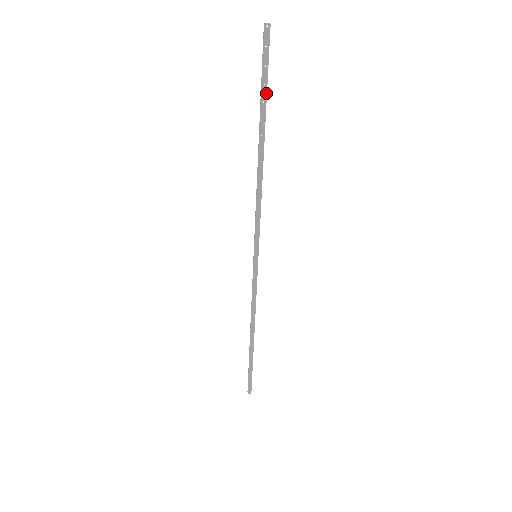
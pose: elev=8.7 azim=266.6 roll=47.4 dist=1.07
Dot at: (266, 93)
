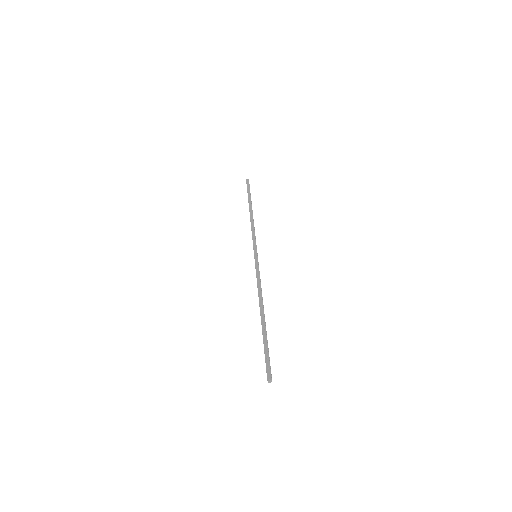
Dot at: (250, 194)
